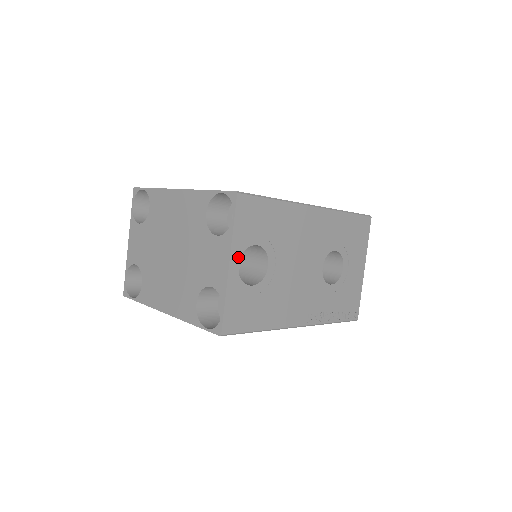
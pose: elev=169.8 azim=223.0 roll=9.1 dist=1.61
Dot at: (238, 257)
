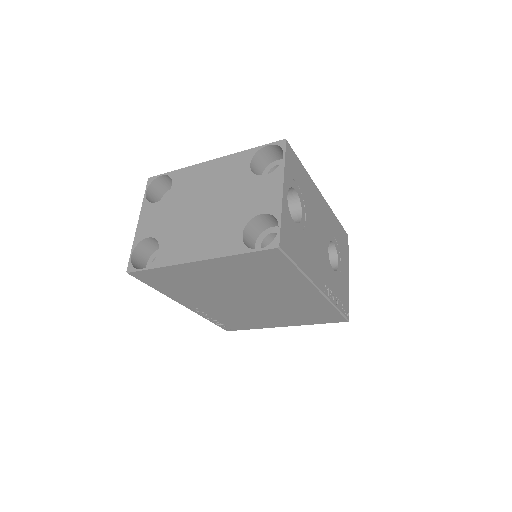
Dot at: (287, 189)
